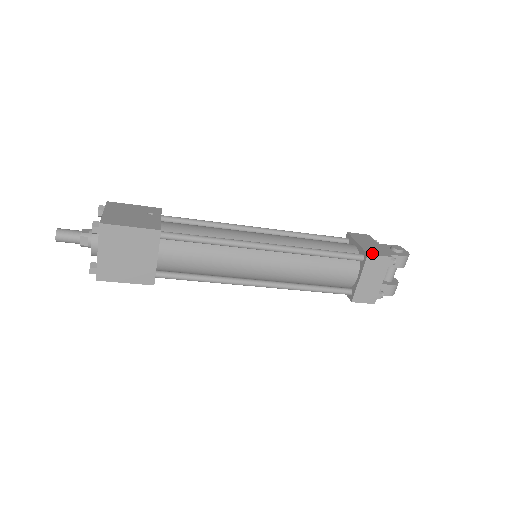
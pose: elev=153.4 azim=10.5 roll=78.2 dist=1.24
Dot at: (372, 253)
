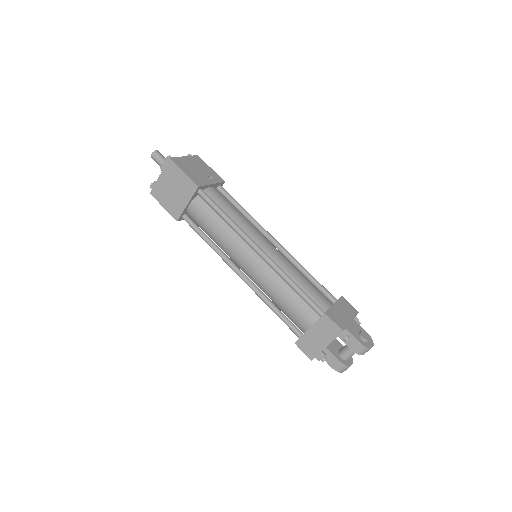
Dot at: (330, 315)
